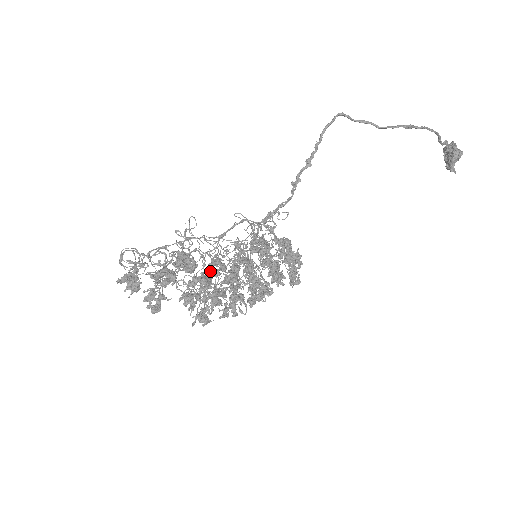
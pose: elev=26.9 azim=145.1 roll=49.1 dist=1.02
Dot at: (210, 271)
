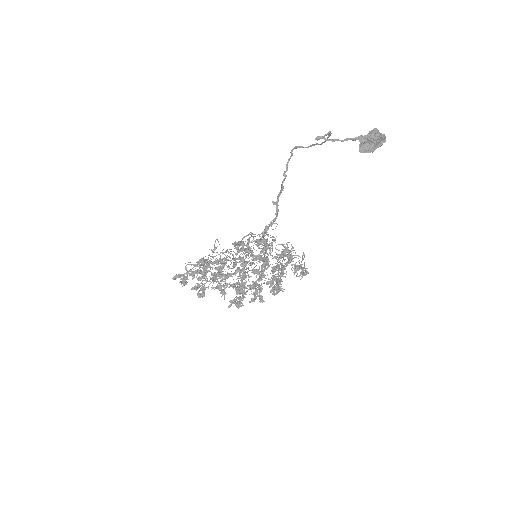
Dot at: (218, 267)
